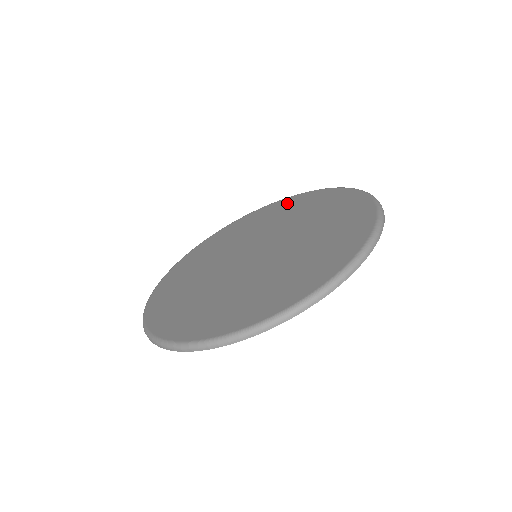
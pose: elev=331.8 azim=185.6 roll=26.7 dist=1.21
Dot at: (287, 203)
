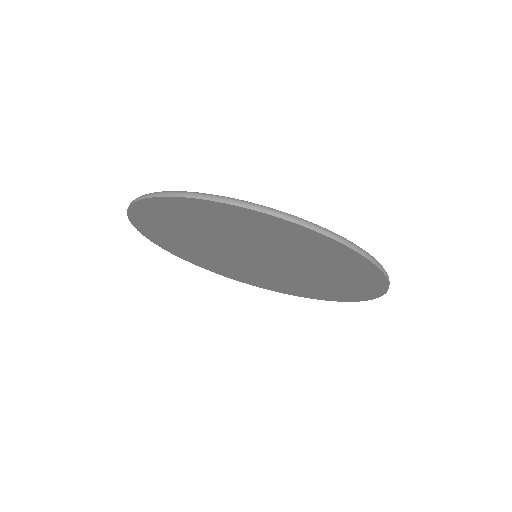
Dot at: occluded
